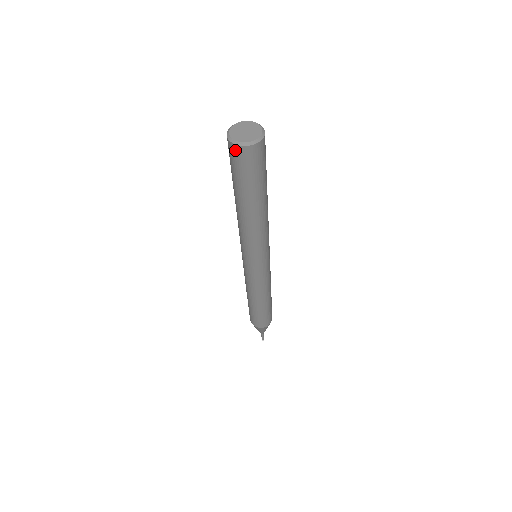
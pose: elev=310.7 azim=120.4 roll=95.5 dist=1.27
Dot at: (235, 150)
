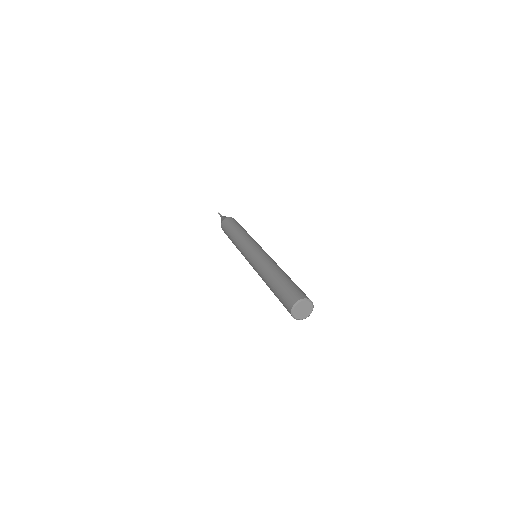
Dot at: occluded
